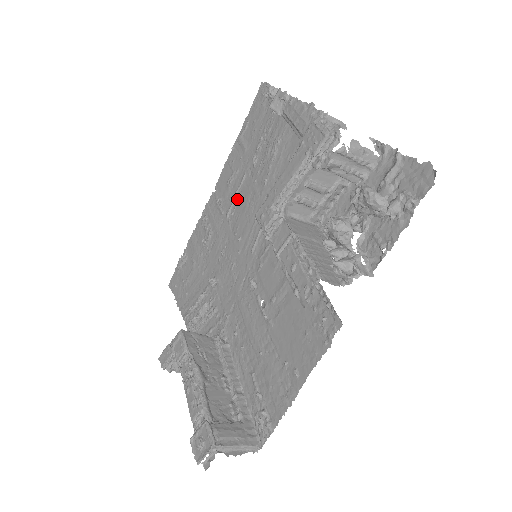
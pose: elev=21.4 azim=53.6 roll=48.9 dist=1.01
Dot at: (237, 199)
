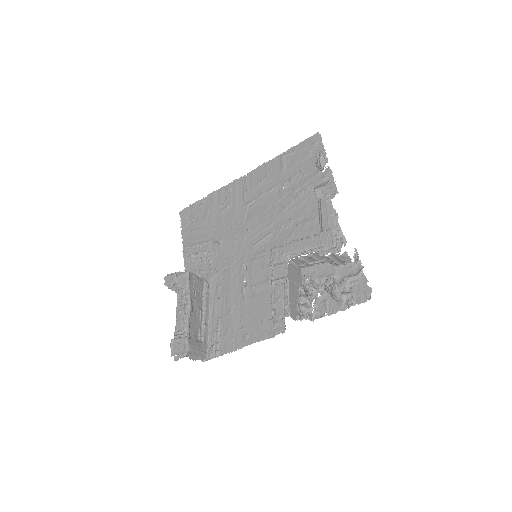
Dot at: (260, 200)
